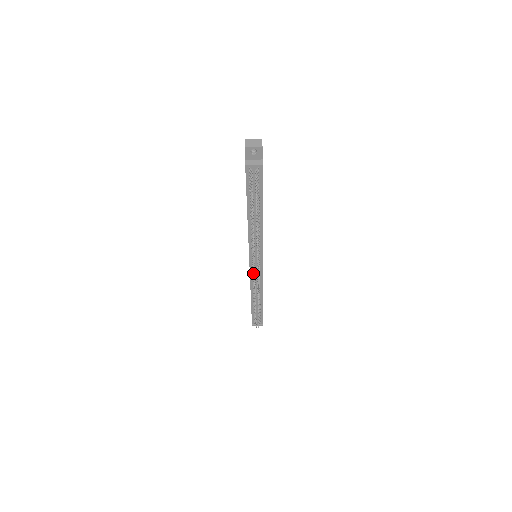
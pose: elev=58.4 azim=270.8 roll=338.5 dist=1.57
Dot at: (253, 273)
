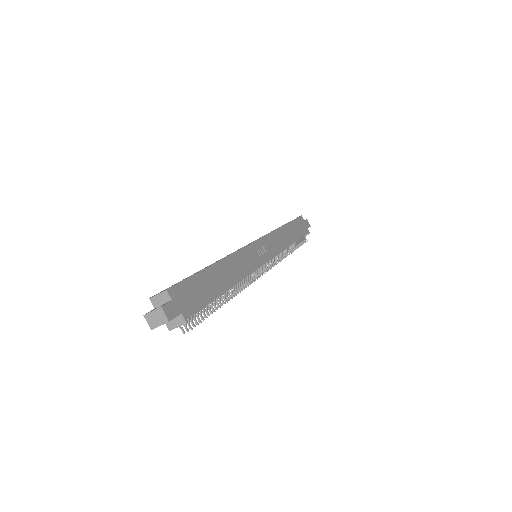
Dot at: occluded
